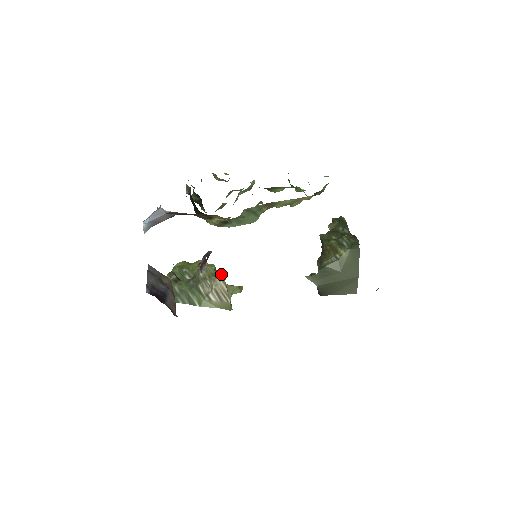
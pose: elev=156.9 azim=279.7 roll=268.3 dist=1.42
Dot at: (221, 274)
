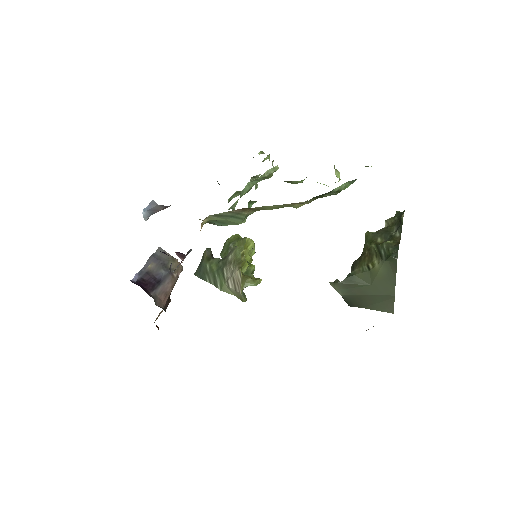
Dot at: (243, 262)
